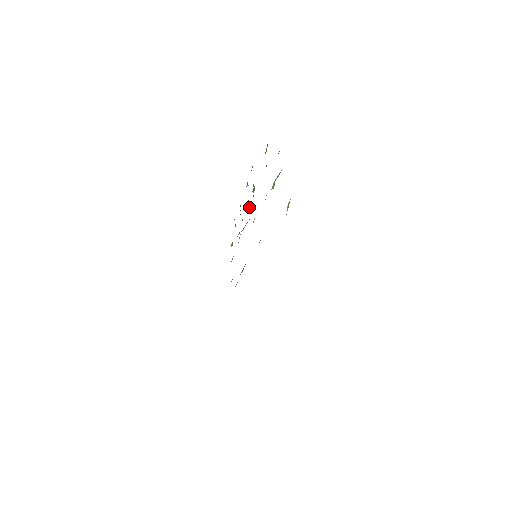
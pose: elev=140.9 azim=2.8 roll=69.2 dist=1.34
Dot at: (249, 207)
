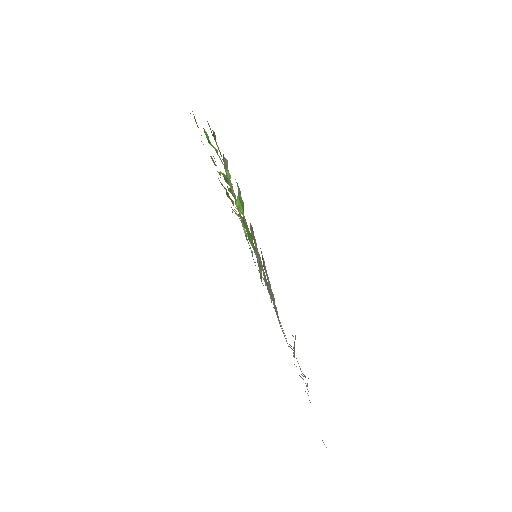
Dot at: occluded
